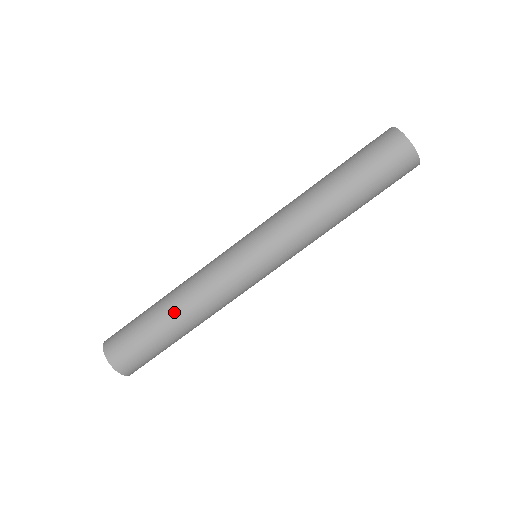
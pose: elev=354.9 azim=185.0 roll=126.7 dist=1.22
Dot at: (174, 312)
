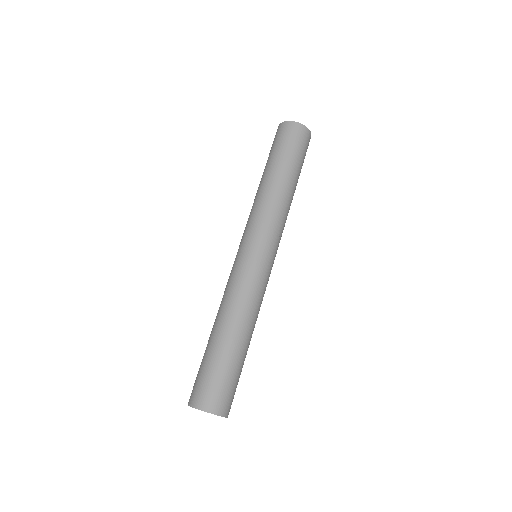
Dot at: (218, 327)
